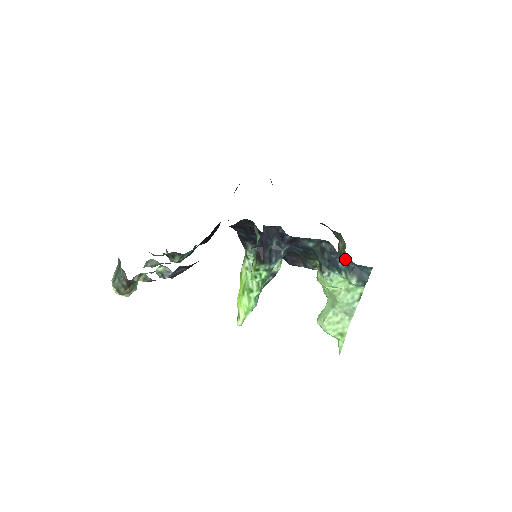
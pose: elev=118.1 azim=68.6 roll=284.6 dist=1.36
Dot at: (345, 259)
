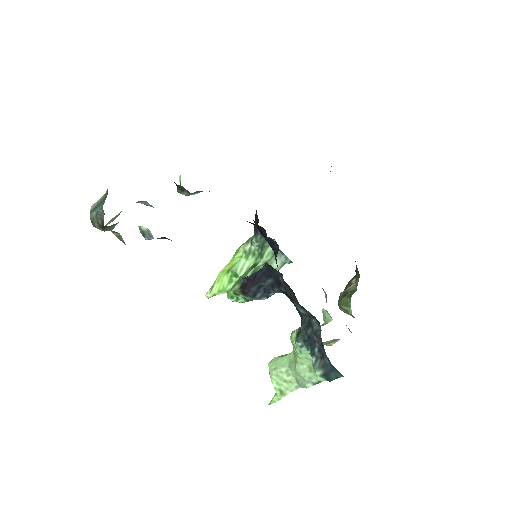
Dot at: (324, 350)
